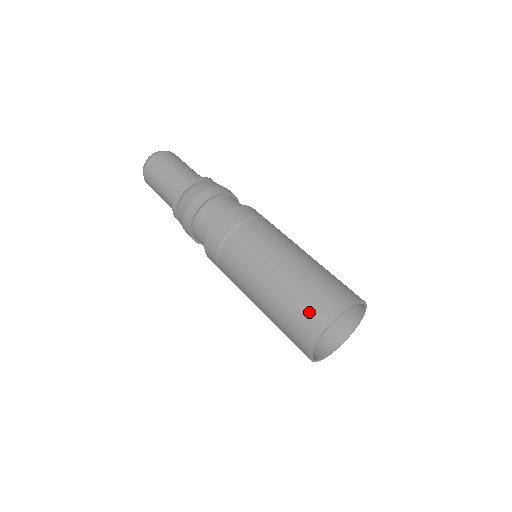
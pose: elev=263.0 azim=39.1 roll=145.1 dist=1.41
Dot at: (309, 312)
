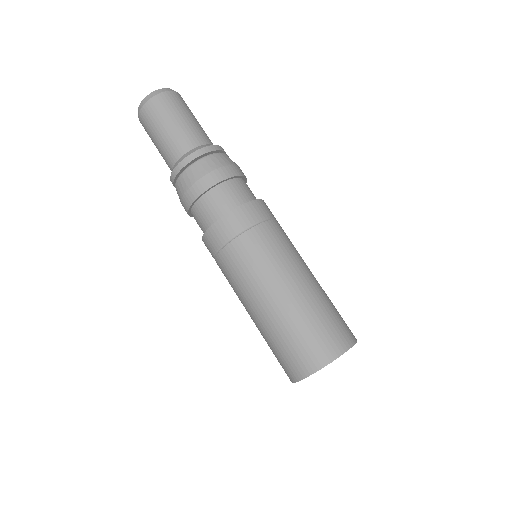
Dot at: (323, 338)
